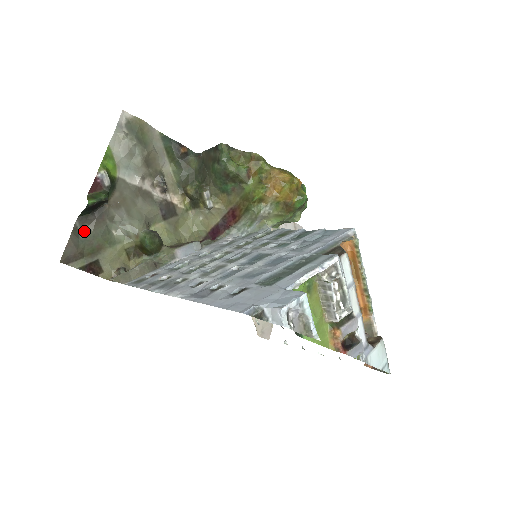
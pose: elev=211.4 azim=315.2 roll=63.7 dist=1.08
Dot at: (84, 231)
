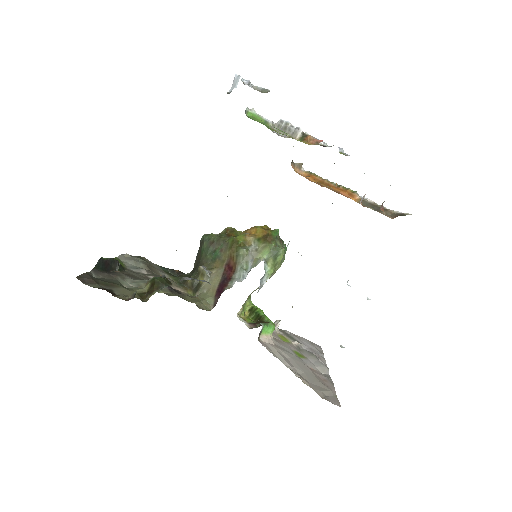
Dot at: (98, 278)
